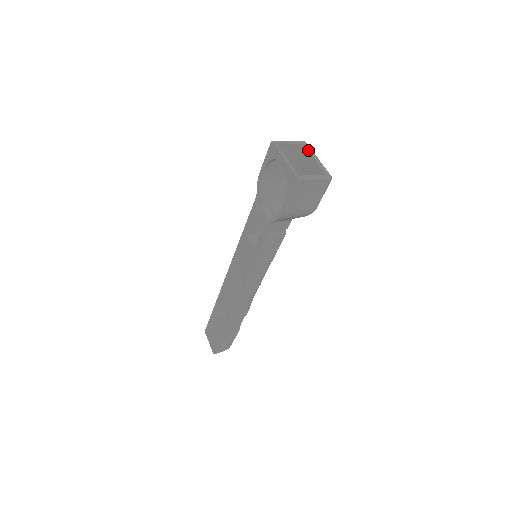
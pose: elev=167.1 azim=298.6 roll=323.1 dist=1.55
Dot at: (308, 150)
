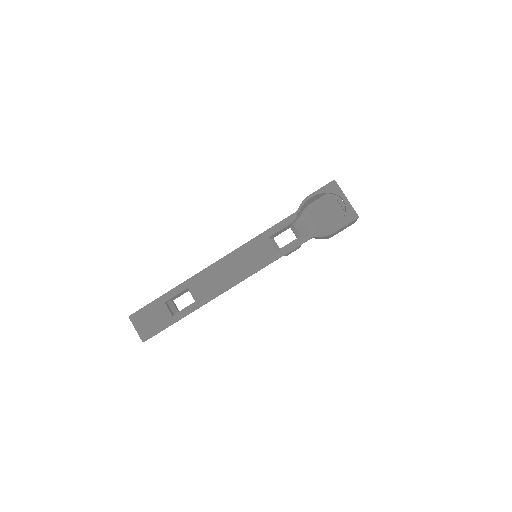
Dot at: occluded
